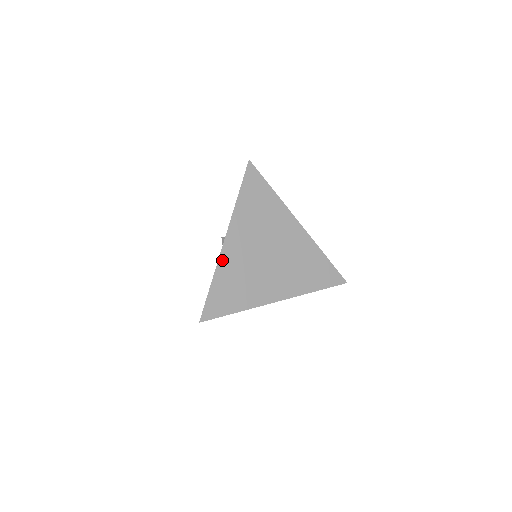
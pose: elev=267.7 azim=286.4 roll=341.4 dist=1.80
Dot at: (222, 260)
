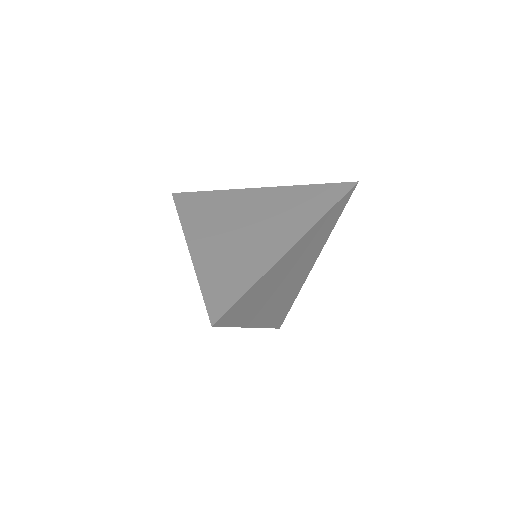
Dot at: (198, 263)
